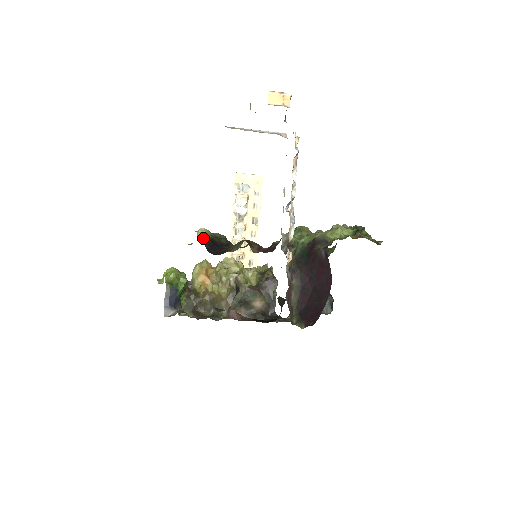
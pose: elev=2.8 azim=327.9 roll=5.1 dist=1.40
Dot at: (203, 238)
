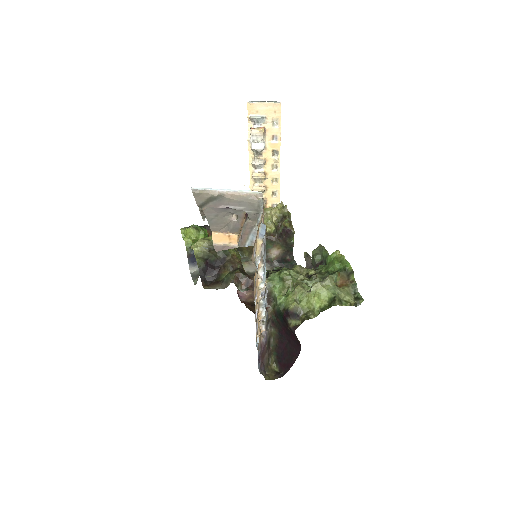
Dot at: (198, 263)
